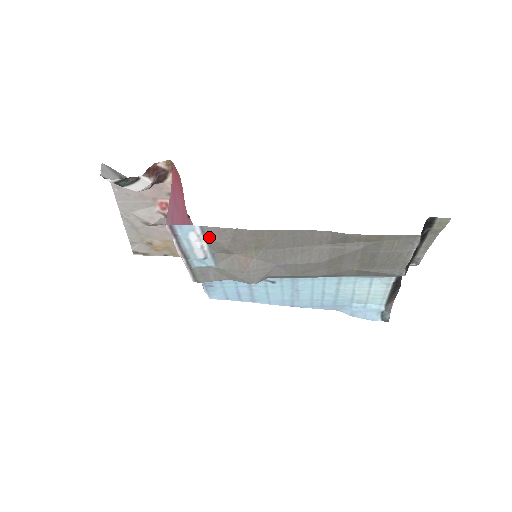
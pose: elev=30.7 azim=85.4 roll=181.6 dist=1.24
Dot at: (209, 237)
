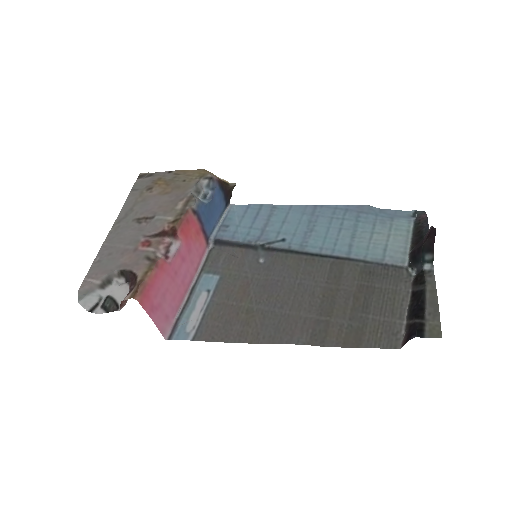
Dot at: (203, 325)
